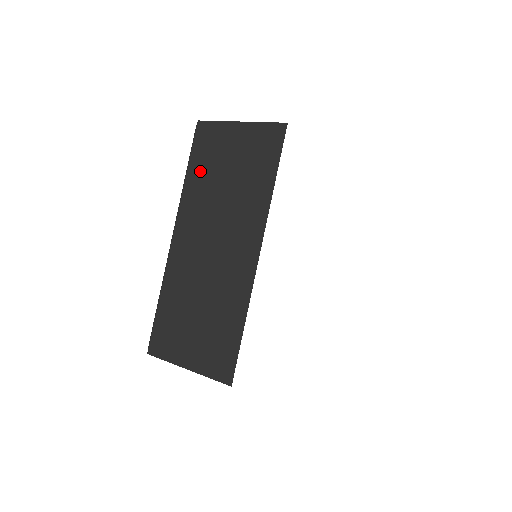
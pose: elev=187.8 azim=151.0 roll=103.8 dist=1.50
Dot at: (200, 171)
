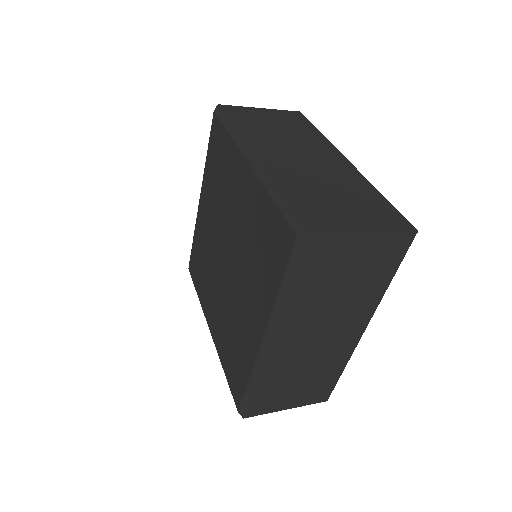
Dot at: (247, 125)
